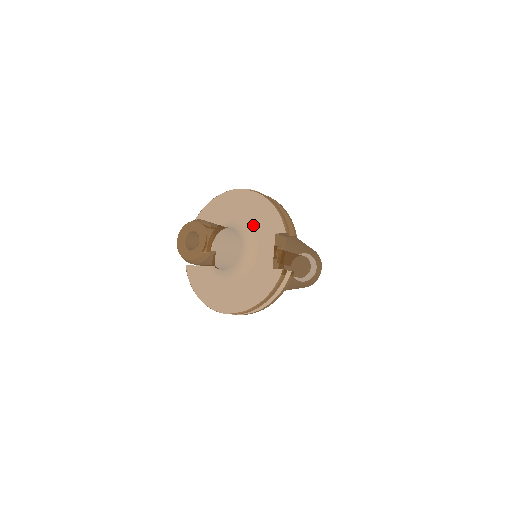
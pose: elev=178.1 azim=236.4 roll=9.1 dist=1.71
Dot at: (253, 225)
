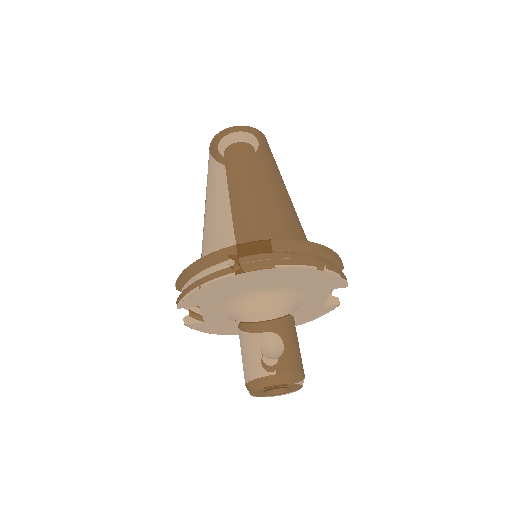
Dot at: (296, 289)
